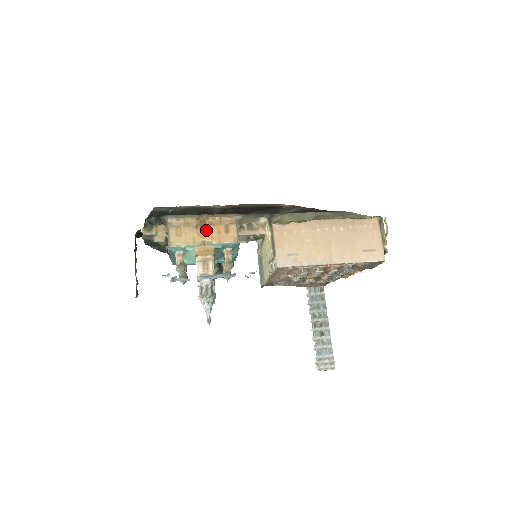
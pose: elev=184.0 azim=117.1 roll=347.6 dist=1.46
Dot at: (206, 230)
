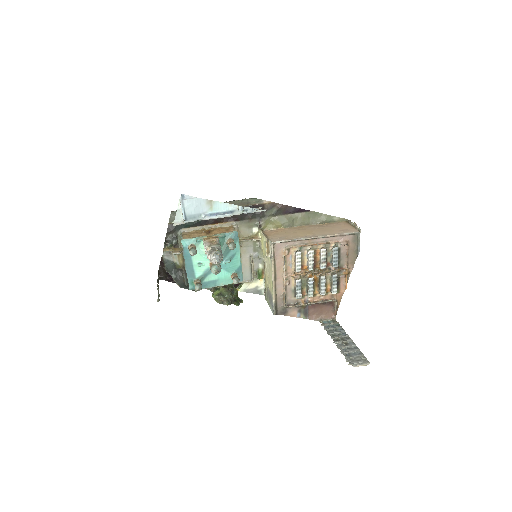
Dot at: (211, 233)
